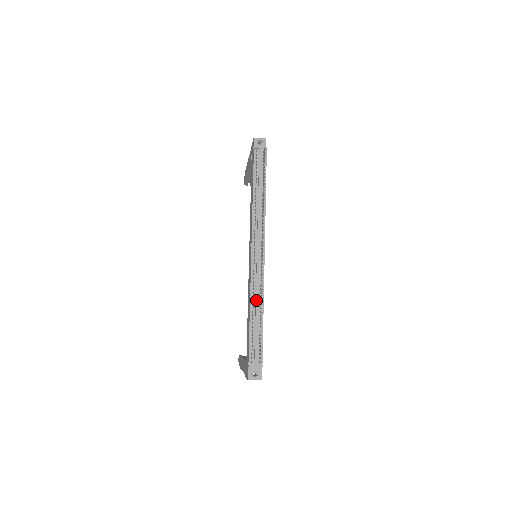
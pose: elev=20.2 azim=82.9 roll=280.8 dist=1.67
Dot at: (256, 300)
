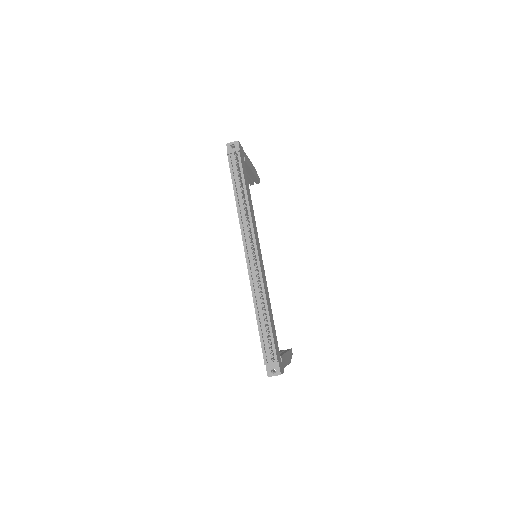
Dot at: (258, 300)
